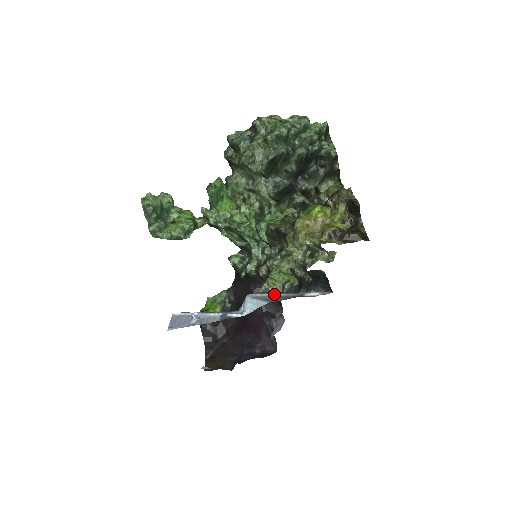
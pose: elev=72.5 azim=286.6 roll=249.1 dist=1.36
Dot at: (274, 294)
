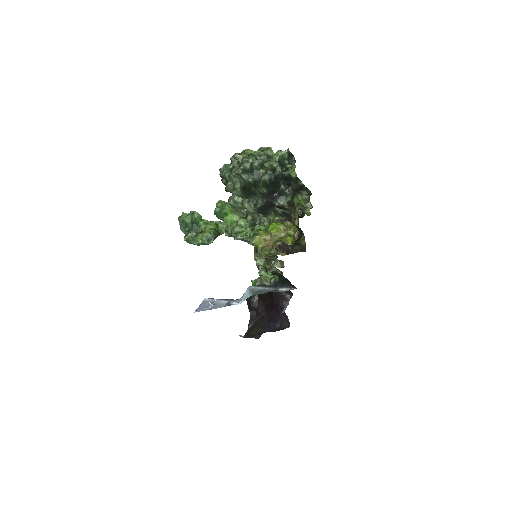
Dot at: (262, 287)
